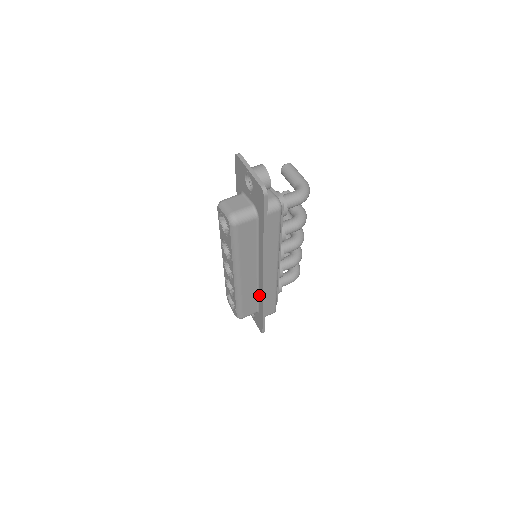
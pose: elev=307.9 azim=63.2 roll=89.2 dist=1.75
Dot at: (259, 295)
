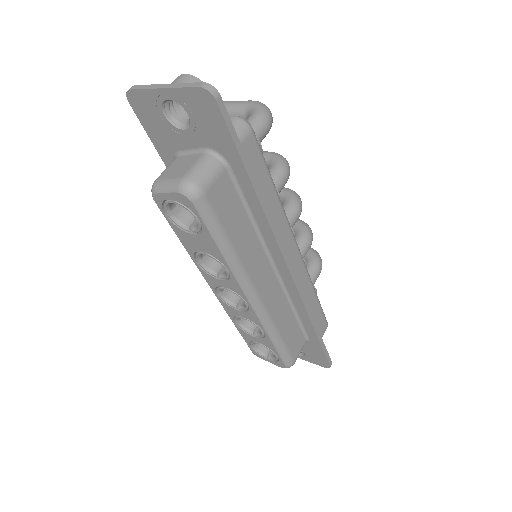
Dot at: (296, 311)
